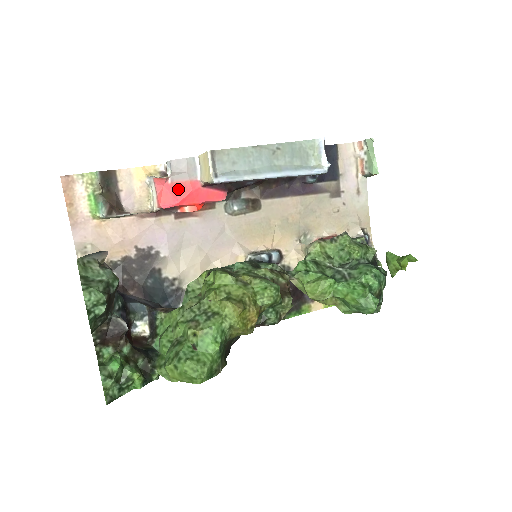
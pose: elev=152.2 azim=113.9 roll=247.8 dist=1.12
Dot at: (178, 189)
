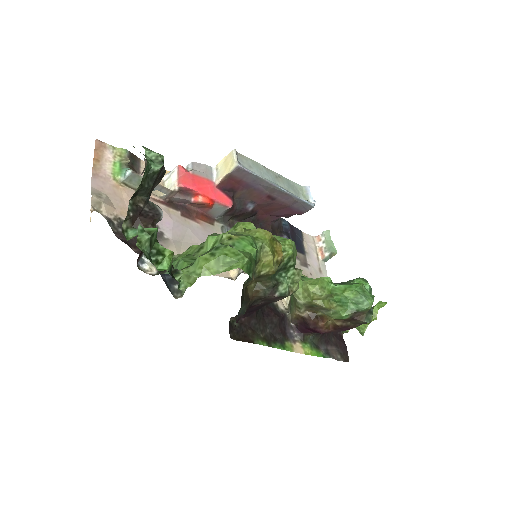
Dot at: (197, 180)
